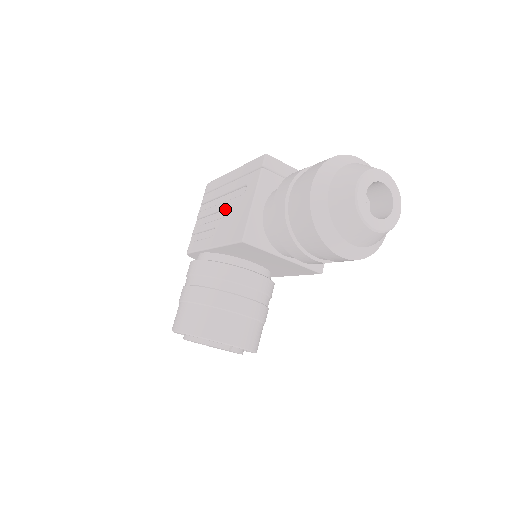
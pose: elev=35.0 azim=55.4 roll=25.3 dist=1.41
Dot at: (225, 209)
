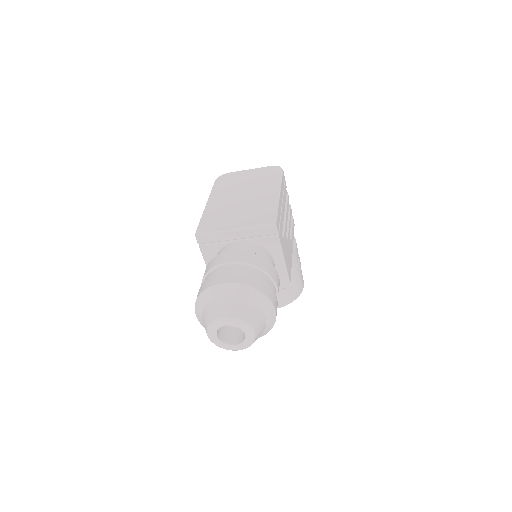
Dot at: occluded
